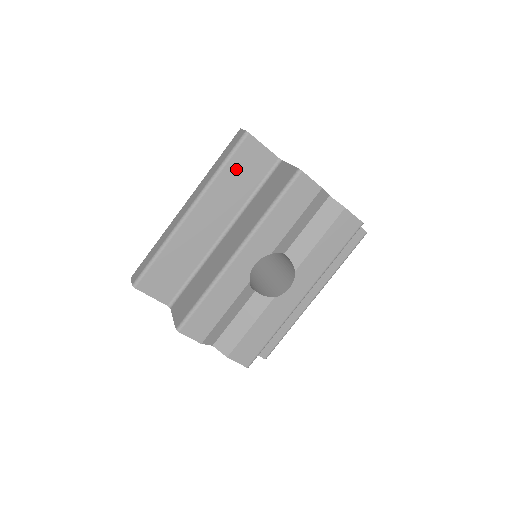
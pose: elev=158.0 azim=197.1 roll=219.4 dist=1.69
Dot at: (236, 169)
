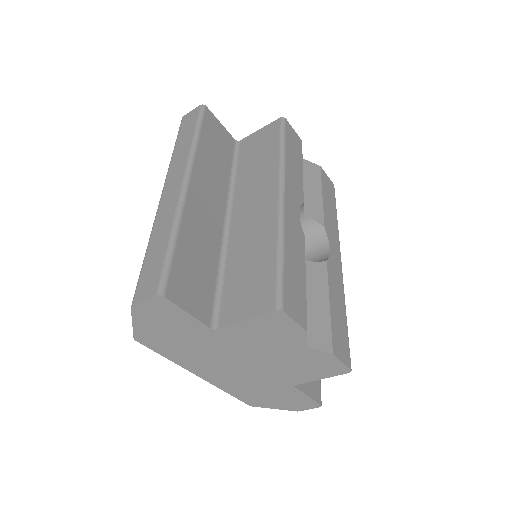
Dot at: (209, 141)
